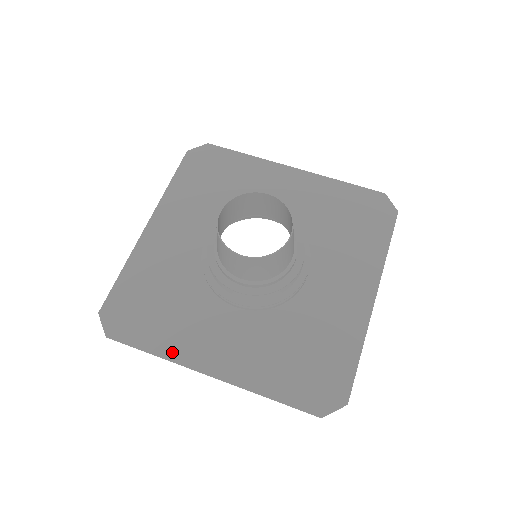
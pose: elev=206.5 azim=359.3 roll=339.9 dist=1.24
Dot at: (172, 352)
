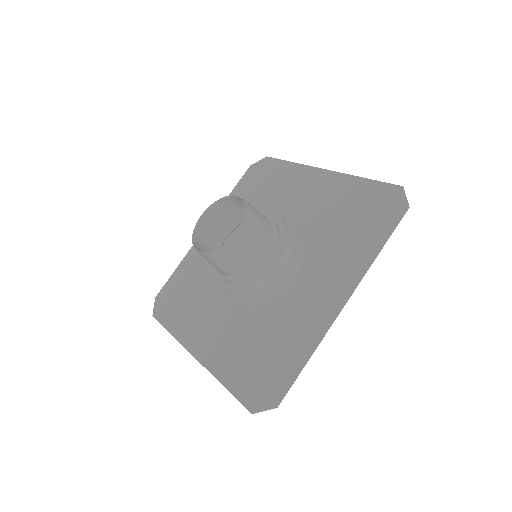
Dot at: (180, 333)
